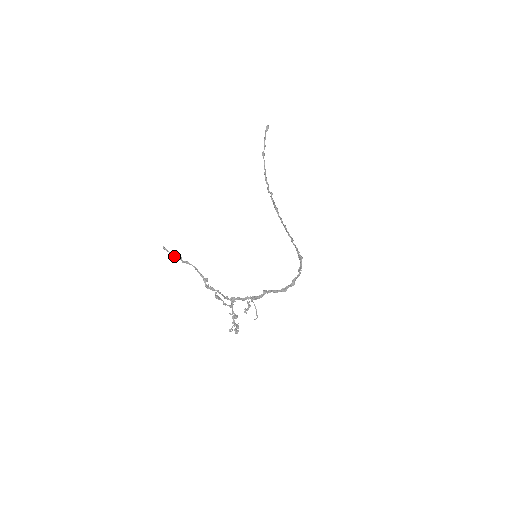
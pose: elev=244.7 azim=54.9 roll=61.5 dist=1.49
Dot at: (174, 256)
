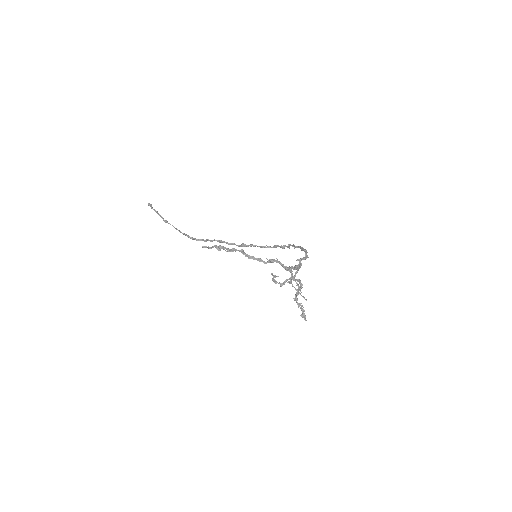
Dot at: (218, 250)
